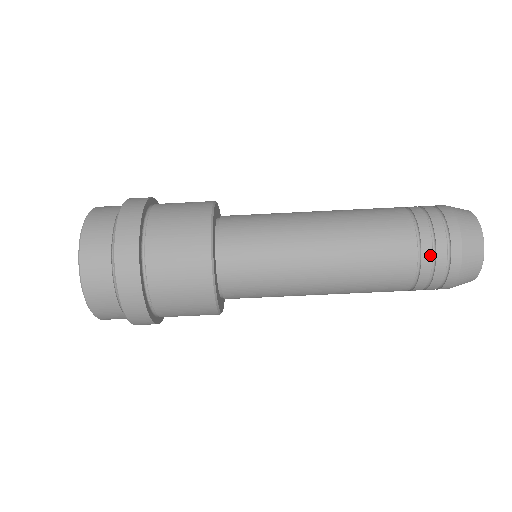
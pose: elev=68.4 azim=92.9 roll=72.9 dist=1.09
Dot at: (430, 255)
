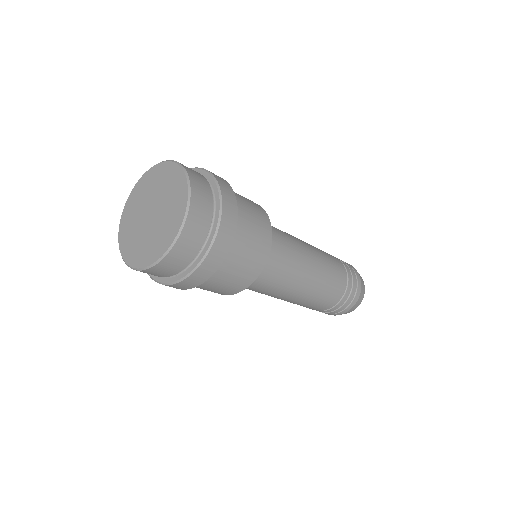
Dot at: (338, 307)
